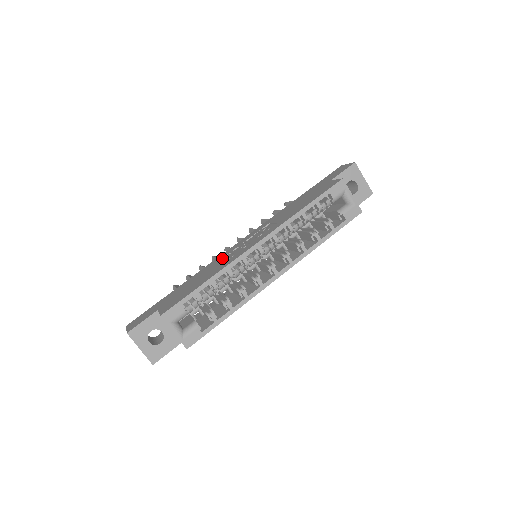
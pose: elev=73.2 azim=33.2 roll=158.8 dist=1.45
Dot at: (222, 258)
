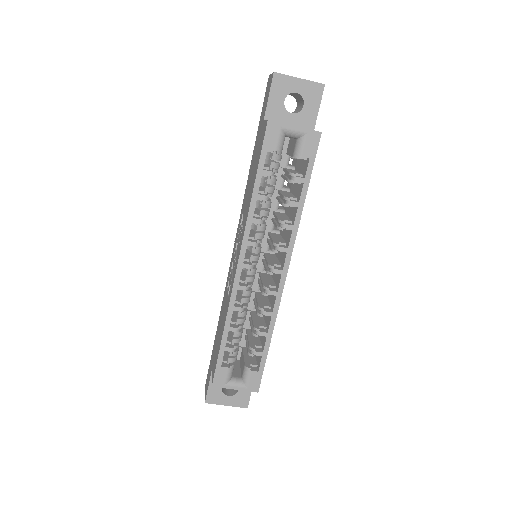
Dot at: (228, 282)
